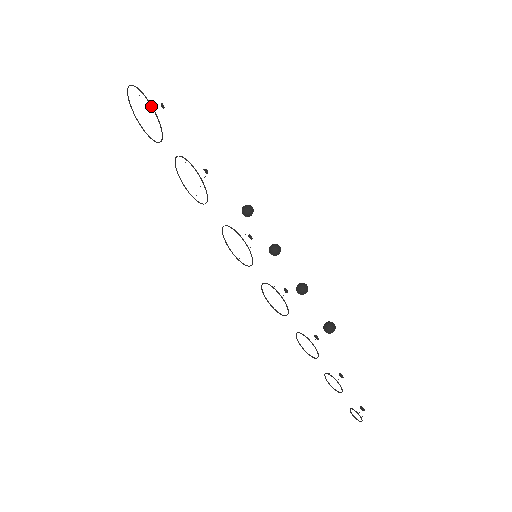
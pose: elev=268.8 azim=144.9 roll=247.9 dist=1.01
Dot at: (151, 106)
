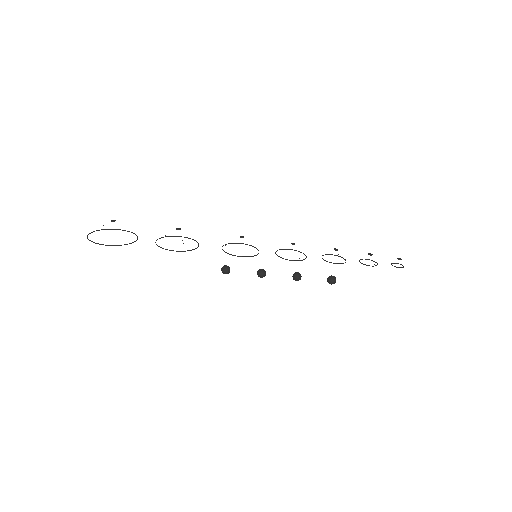
Dot at: occluded
